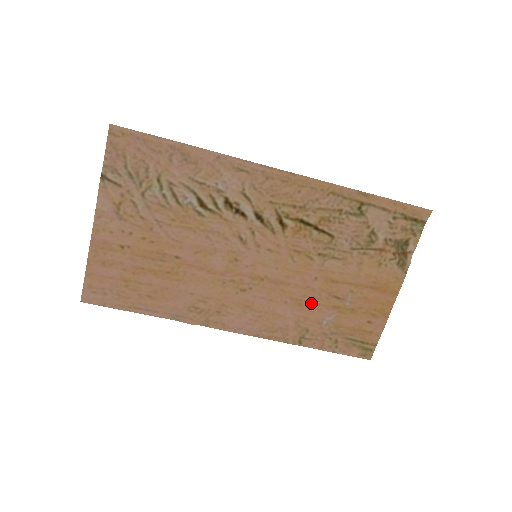
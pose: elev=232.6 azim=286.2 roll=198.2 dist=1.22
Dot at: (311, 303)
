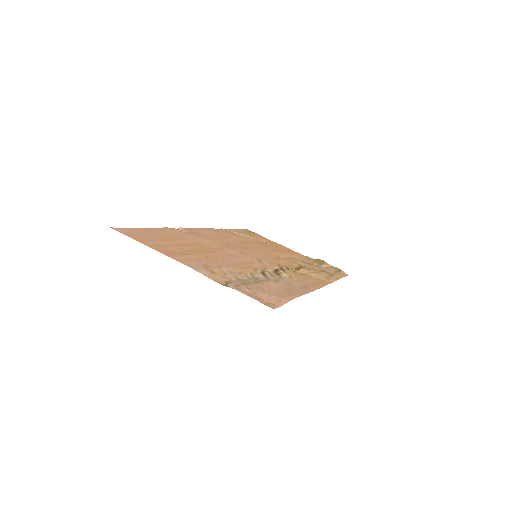
Dot at: (253, 243)
